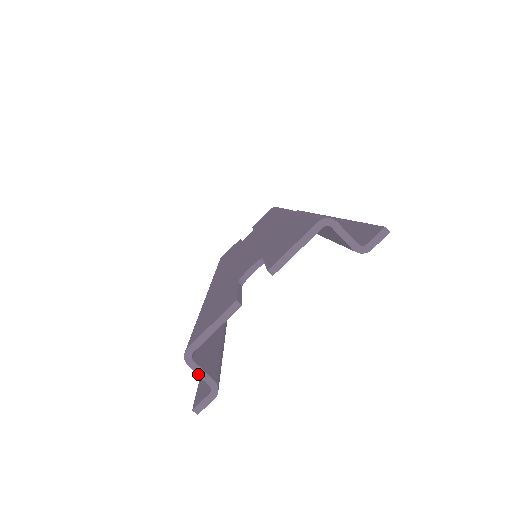
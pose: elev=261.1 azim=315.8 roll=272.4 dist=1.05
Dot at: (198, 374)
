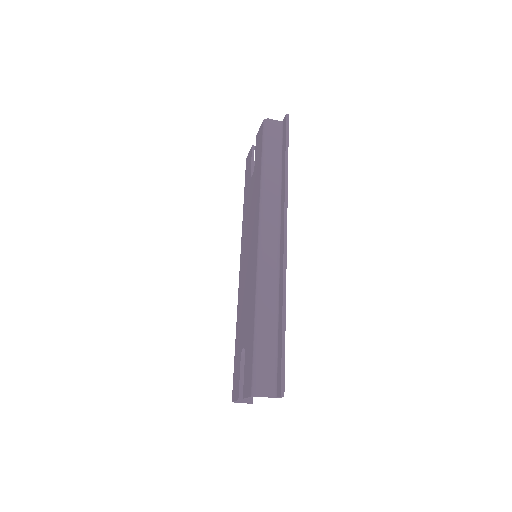
Dot at: occluded
